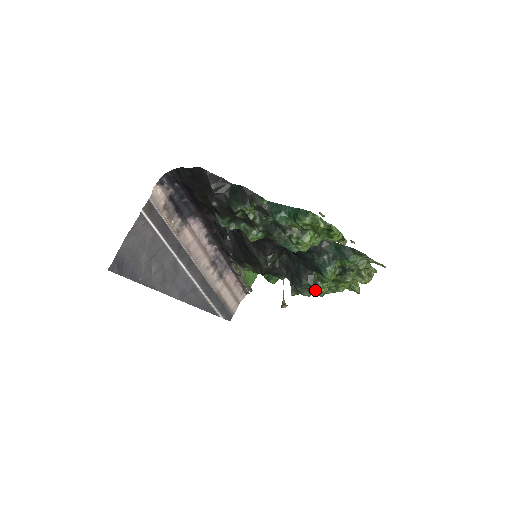
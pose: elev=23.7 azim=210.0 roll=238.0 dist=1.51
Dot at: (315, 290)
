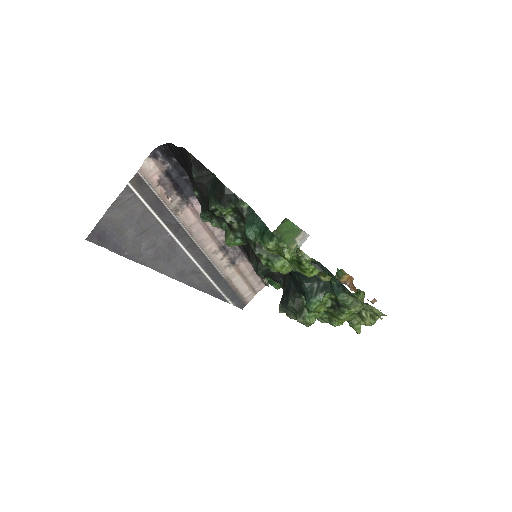
Dot at: (299, 318)
